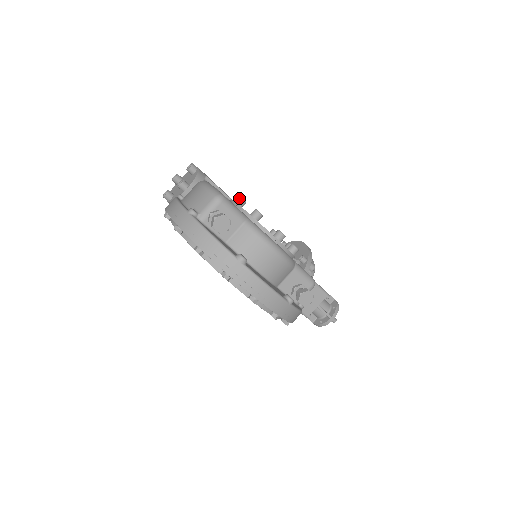
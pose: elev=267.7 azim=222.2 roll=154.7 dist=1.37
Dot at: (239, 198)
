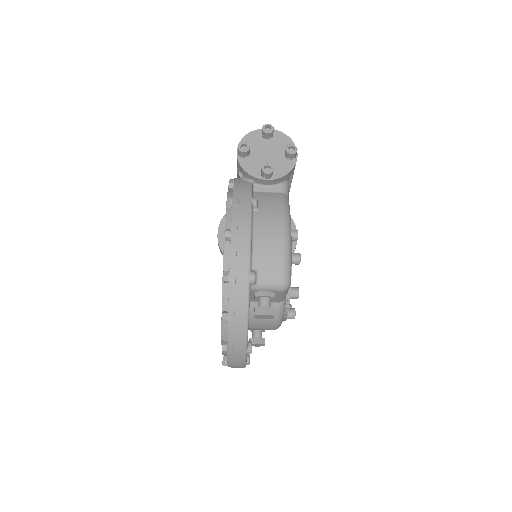
Dot at: (298, 260)
